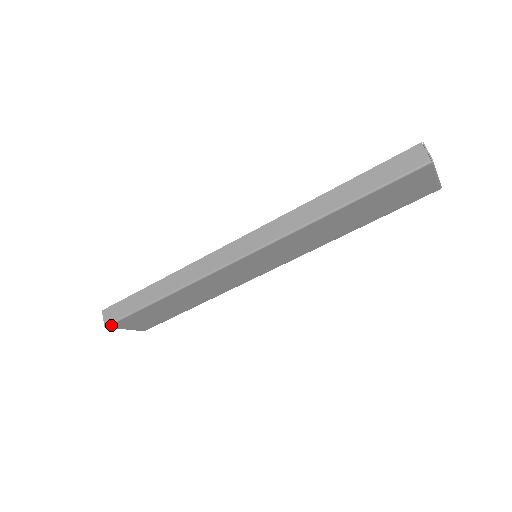
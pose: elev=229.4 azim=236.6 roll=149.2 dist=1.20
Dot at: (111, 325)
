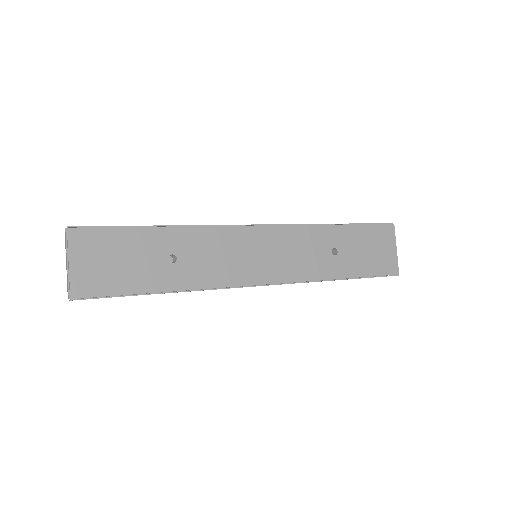
Dot at: occluded
